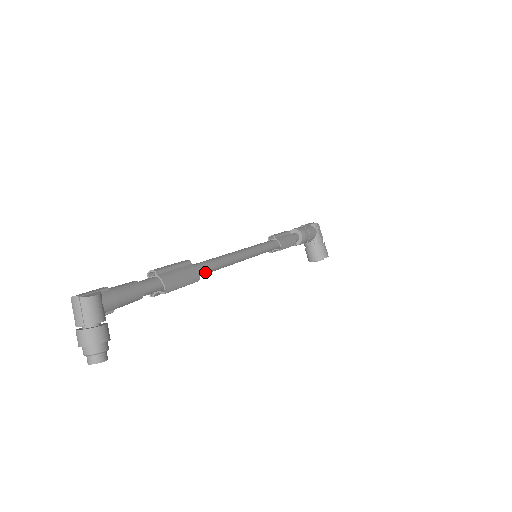
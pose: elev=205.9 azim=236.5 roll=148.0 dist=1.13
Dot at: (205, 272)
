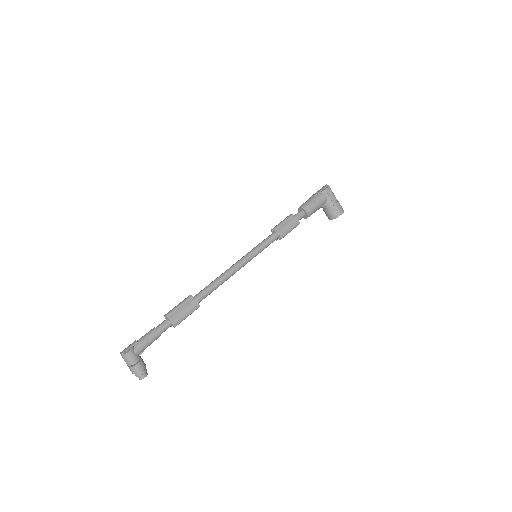
Dot at: (206, 296)
